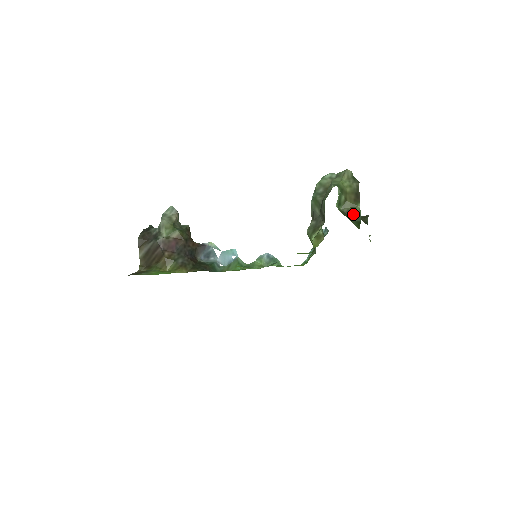
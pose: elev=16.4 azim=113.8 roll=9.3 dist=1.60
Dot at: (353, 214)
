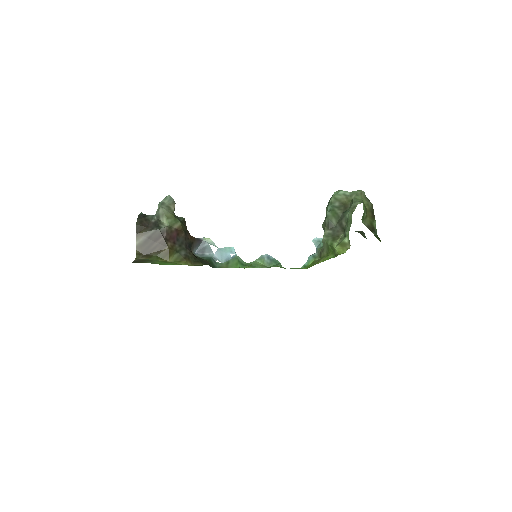
Dot at: (372, 229)
